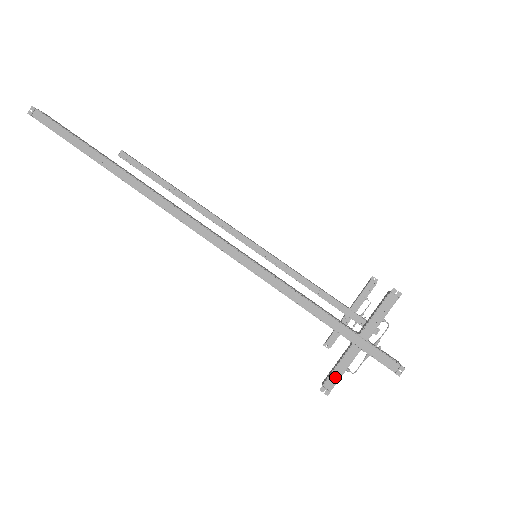
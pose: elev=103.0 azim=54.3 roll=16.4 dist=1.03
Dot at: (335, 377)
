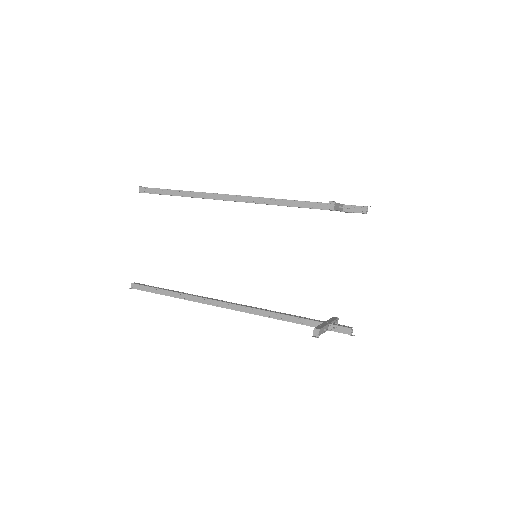
Dot at: occluded
